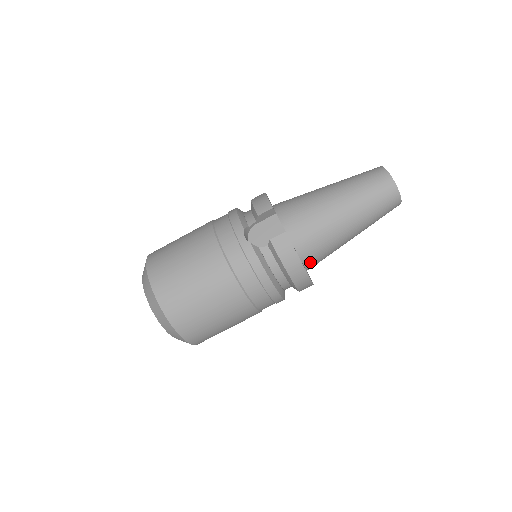
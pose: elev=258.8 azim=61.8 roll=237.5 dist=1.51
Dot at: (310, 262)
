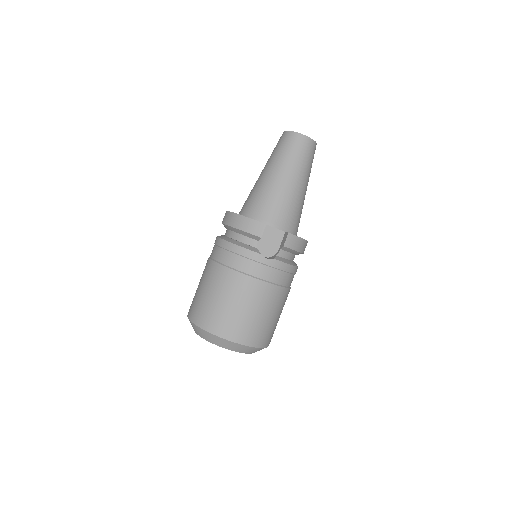
Dot at: (297, 231)
